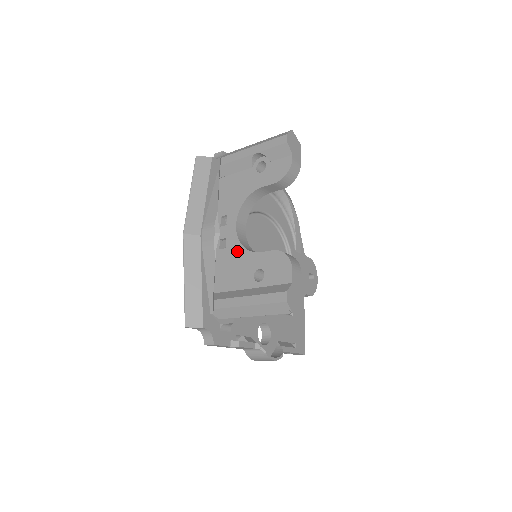
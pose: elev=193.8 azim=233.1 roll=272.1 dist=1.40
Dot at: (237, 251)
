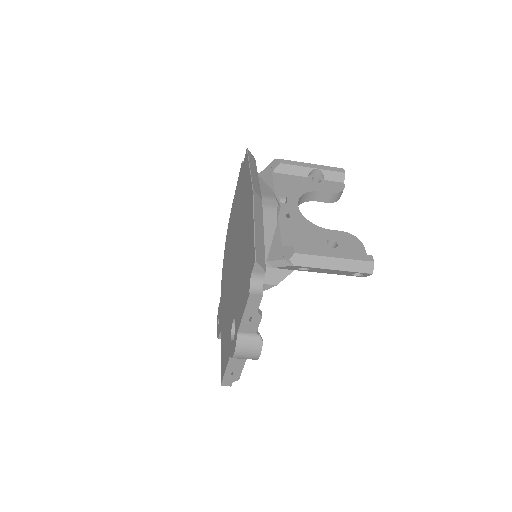
Dot at: (304, 223)
